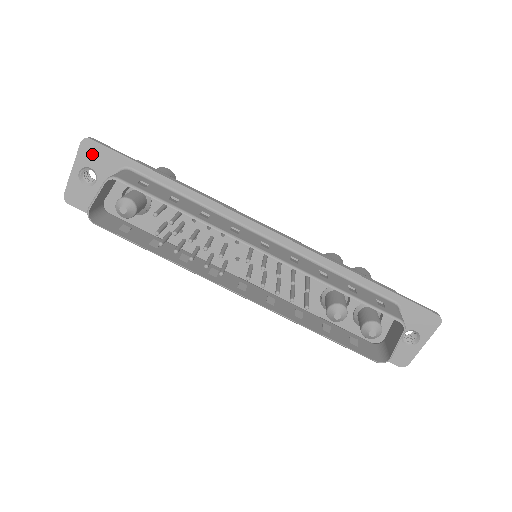
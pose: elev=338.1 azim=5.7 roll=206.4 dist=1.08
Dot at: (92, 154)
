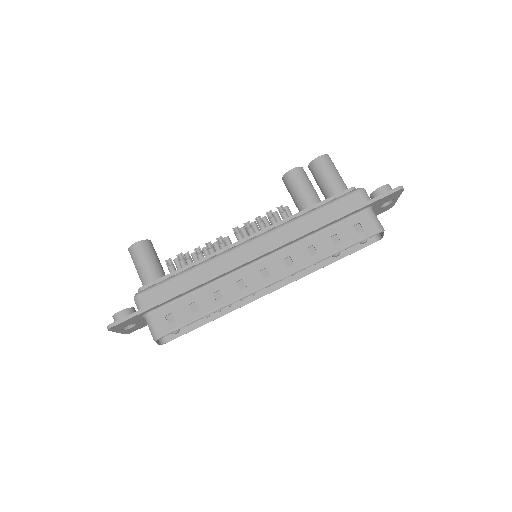
Dot at: (120, 326)
